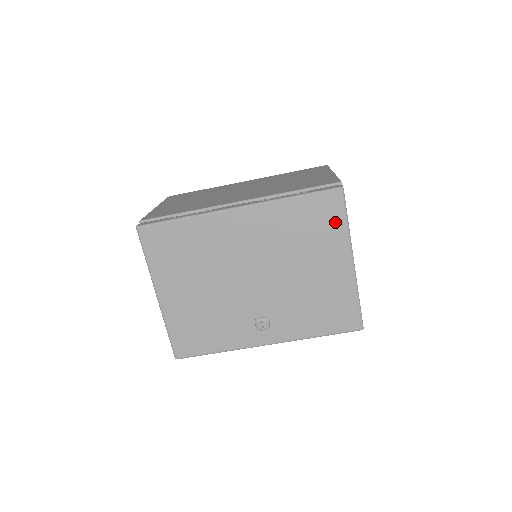
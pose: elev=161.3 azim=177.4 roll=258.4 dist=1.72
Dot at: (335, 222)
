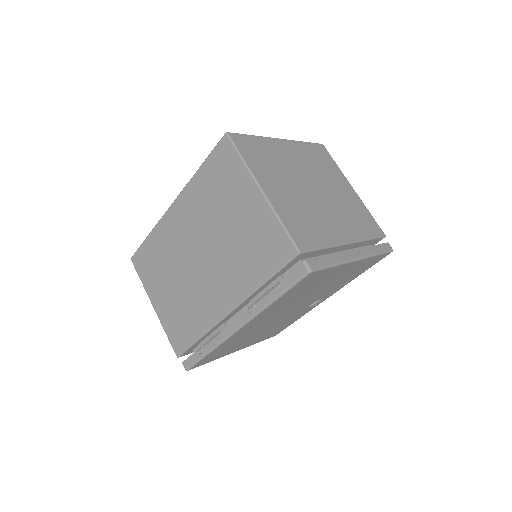
Dot at: (323, 274)
